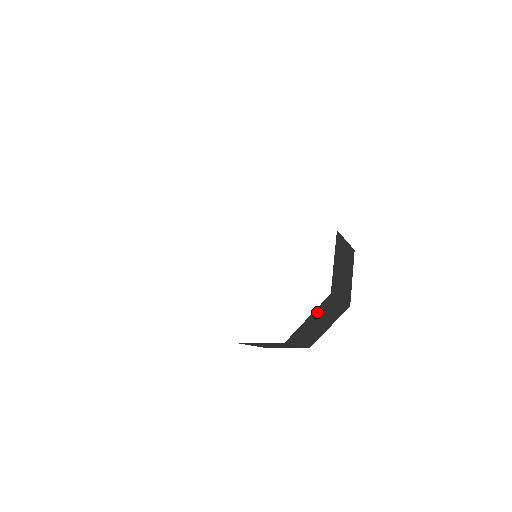
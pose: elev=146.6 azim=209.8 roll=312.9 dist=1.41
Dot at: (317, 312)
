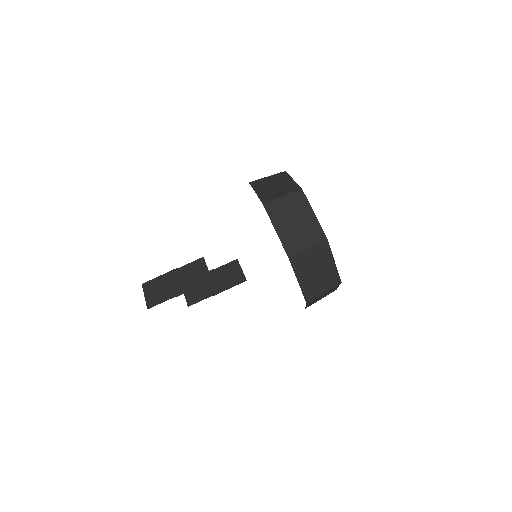
Dot at: occluded
